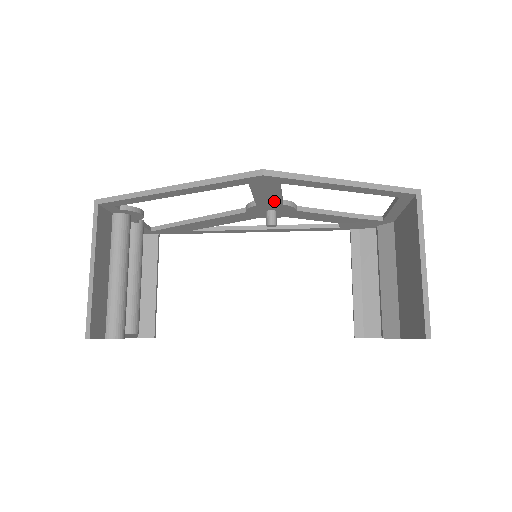
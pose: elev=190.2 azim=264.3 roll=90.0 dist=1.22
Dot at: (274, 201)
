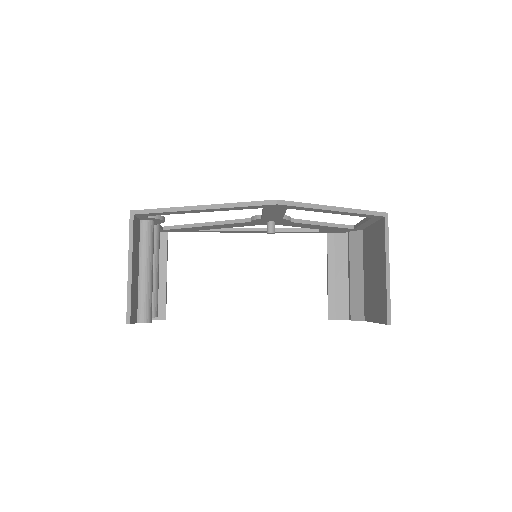
Dot at: (277, 217)
